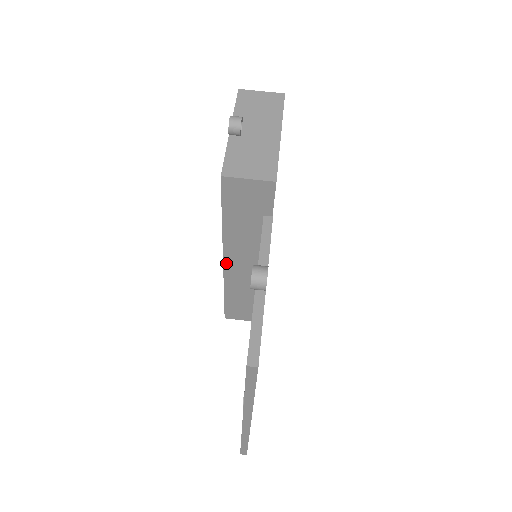
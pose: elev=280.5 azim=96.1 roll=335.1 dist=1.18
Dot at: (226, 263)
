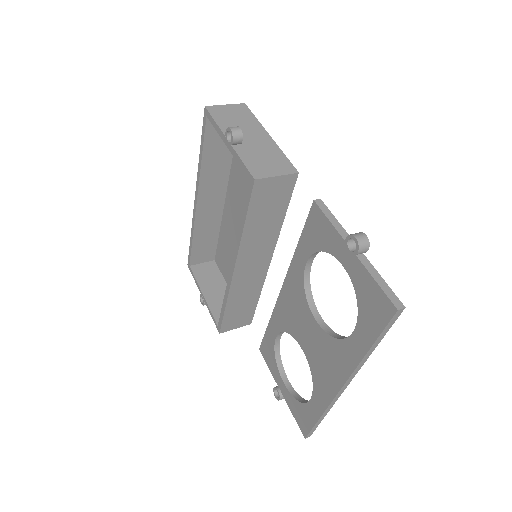
Dot at: (236, 271)
